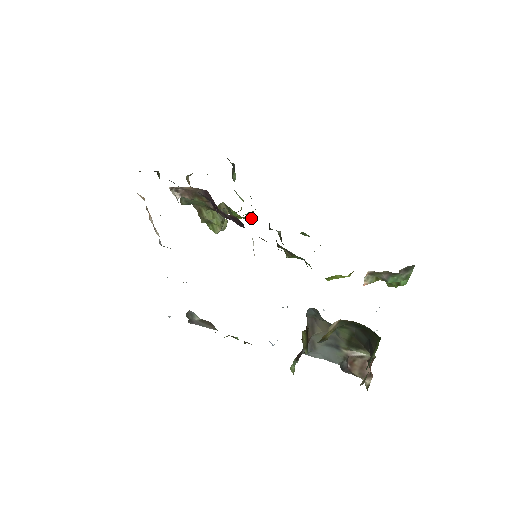
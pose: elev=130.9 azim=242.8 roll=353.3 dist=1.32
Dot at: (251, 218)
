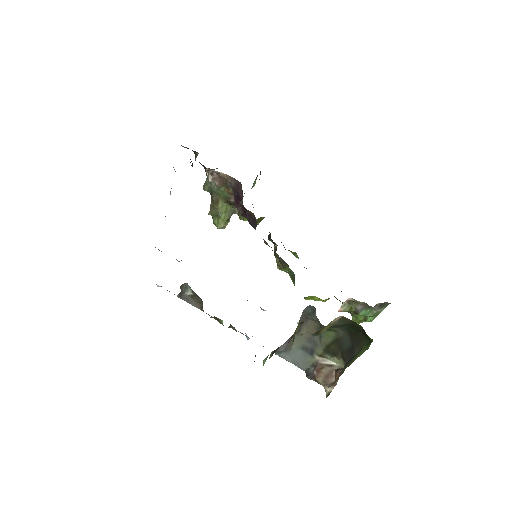
Dot at: occluded
